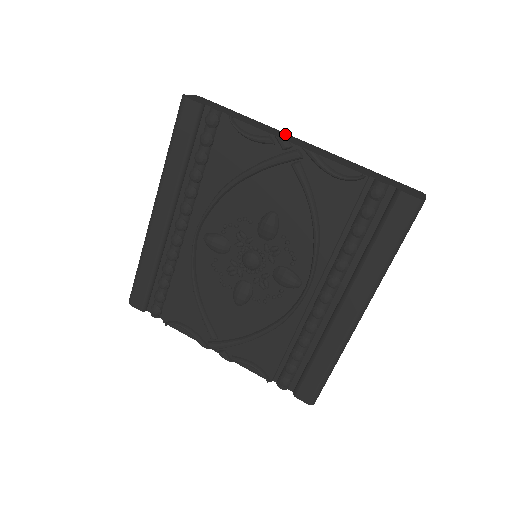
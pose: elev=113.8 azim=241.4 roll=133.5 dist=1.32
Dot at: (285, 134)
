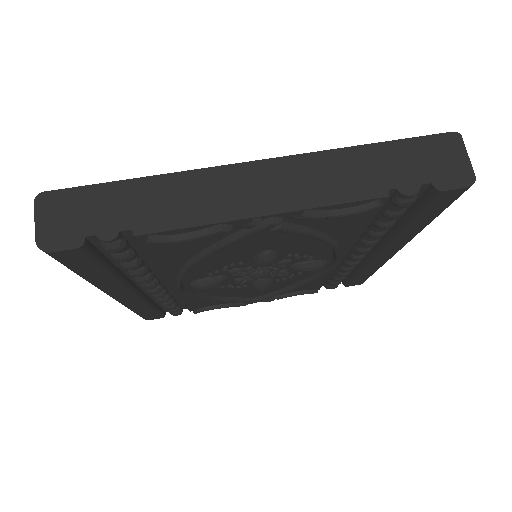
Dot at: (221, 176)
